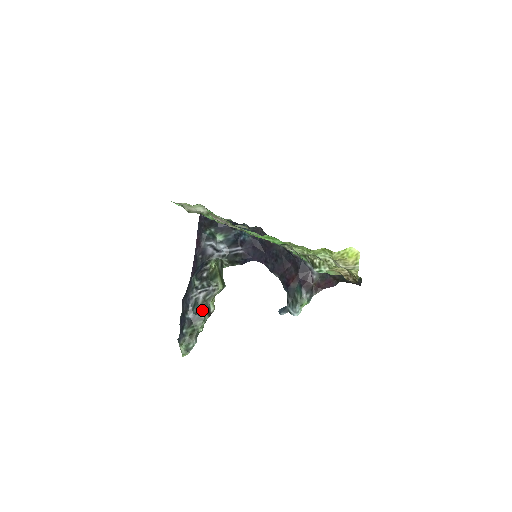
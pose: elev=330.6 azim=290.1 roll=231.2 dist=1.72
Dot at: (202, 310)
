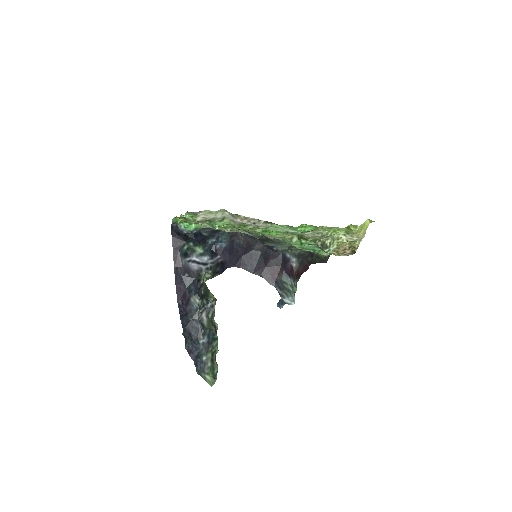
Dot at: (211, 330)
